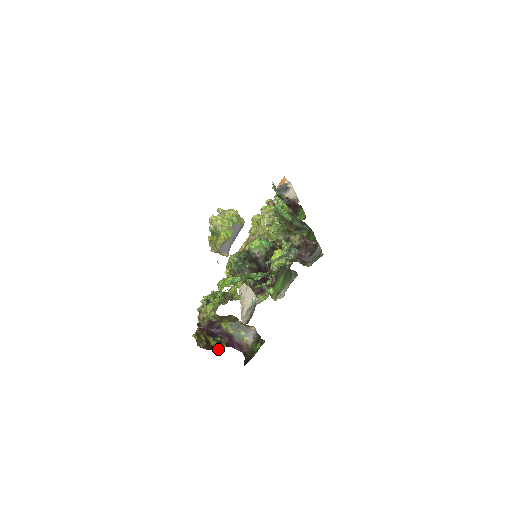
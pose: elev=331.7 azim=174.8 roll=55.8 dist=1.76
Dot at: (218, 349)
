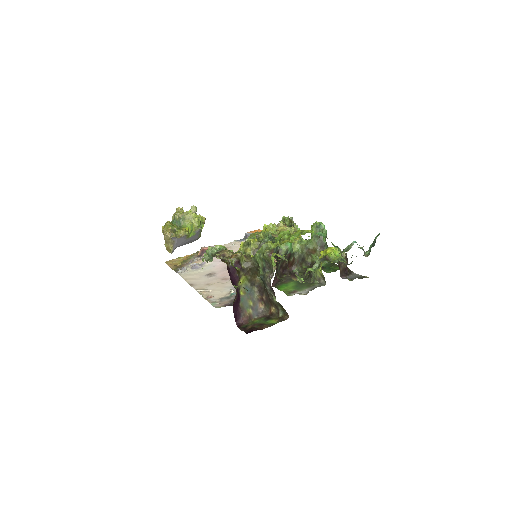
Dot at: occluded
